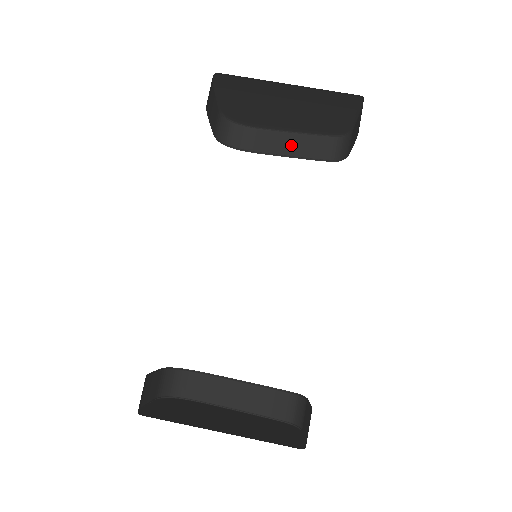
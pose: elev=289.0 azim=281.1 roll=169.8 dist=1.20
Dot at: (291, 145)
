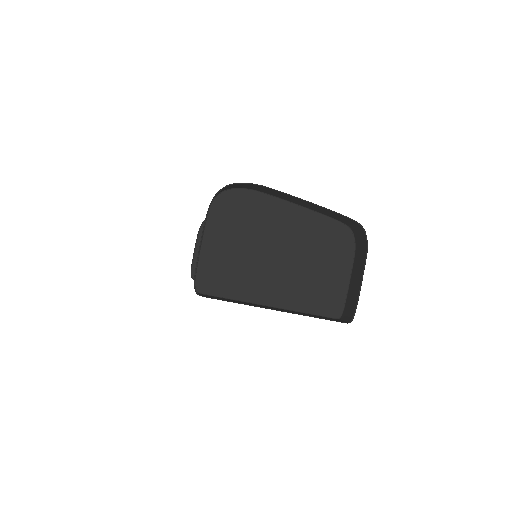
Dot at: (303, 204)
